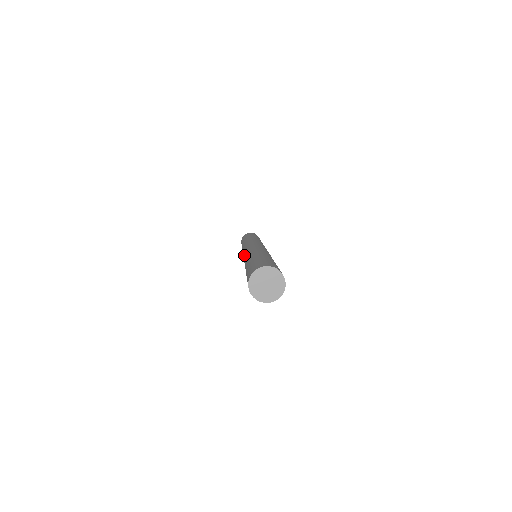
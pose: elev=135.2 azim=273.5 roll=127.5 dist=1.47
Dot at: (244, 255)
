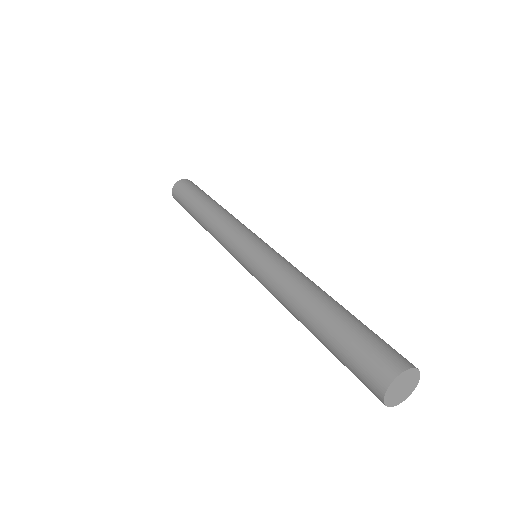
Dot at: (256, 271)
